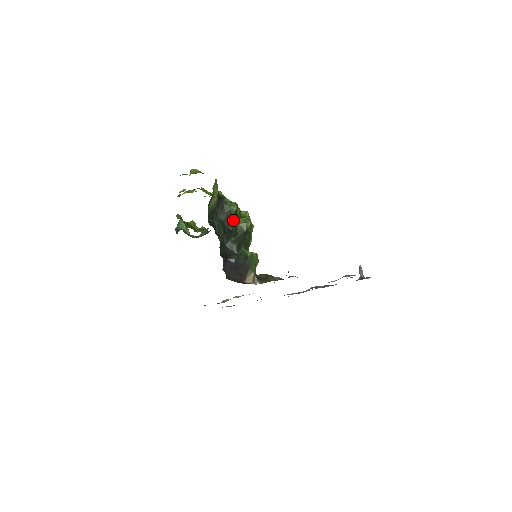
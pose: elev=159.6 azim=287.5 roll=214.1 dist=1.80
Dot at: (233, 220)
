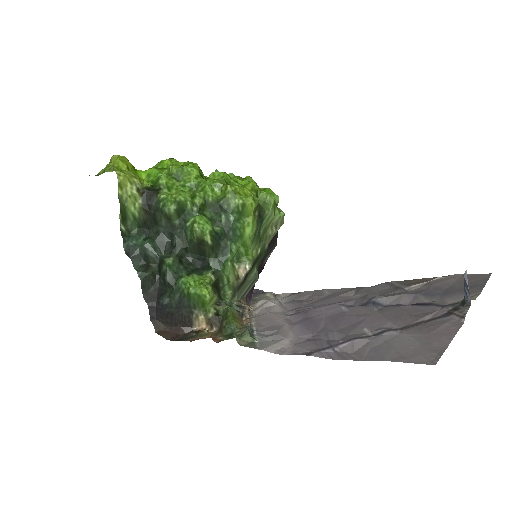
Dot at: (179, 225)
